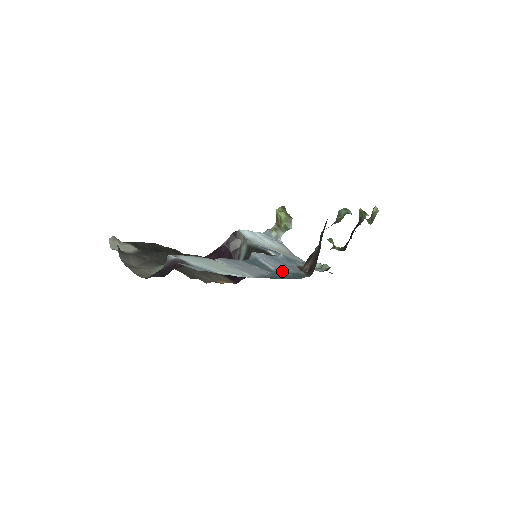
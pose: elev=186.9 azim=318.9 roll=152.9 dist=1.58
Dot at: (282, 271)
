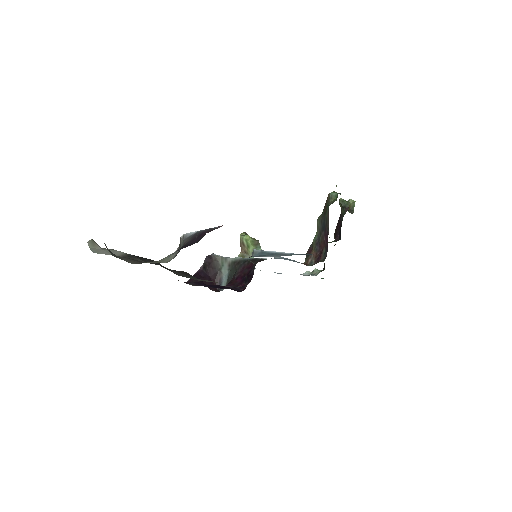
Dot at: occluded
